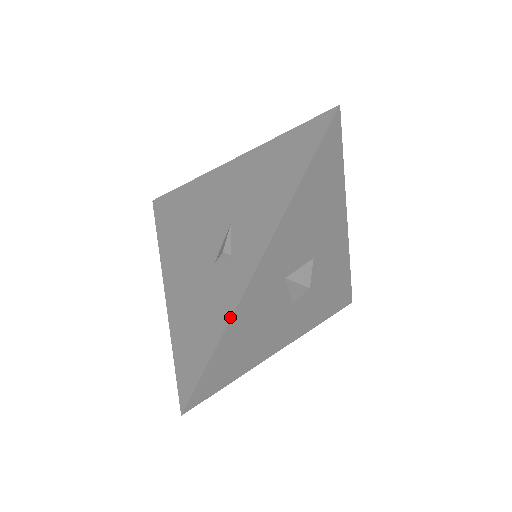
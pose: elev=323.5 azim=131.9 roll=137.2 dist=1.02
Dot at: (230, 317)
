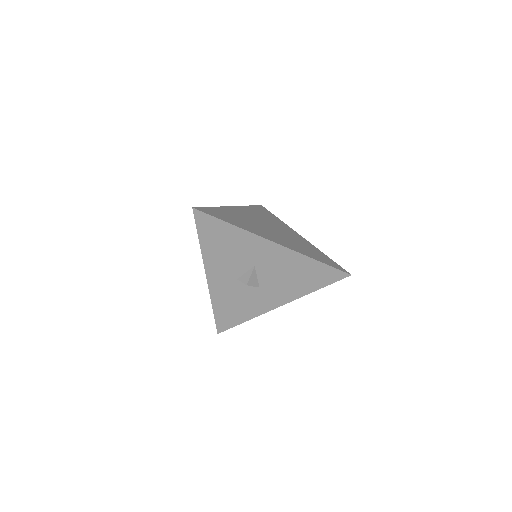
Dot at: (211, 299)
